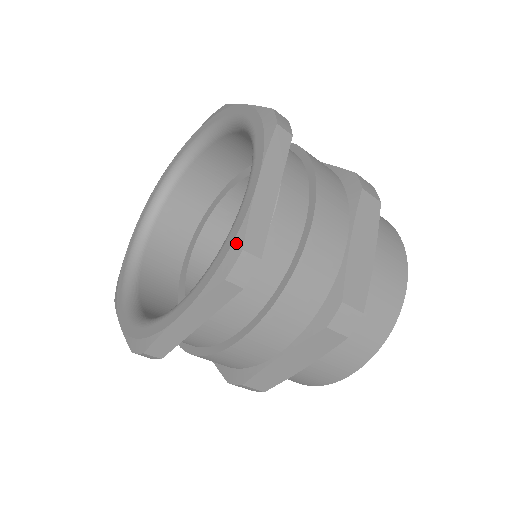
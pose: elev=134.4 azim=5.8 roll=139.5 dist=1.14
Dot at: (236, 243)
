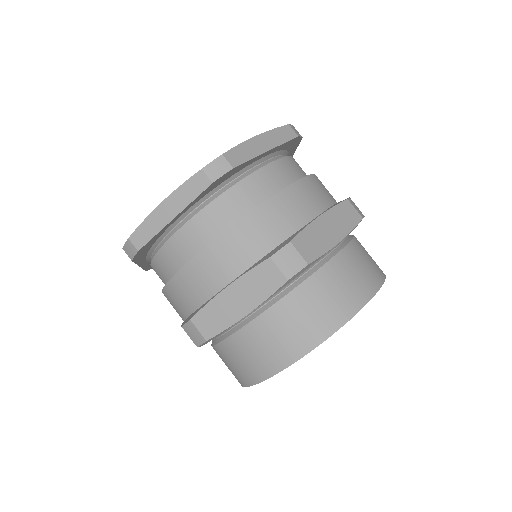
Dot at: occluded
